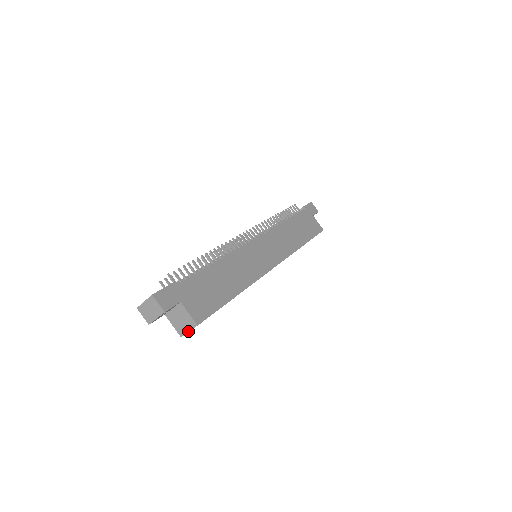
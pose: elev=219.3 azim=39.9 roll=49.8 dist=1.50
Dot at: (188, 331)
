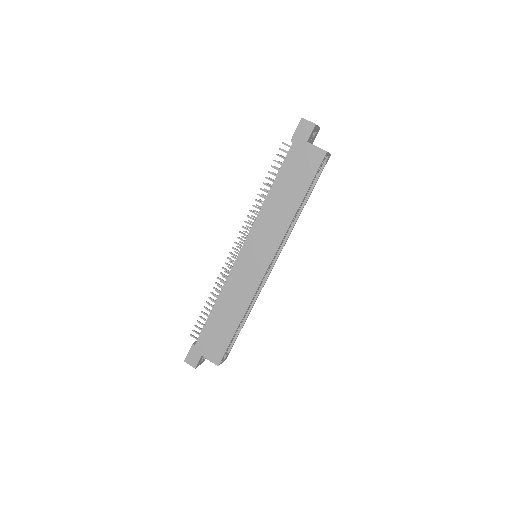
Dot at: (222, 362)
